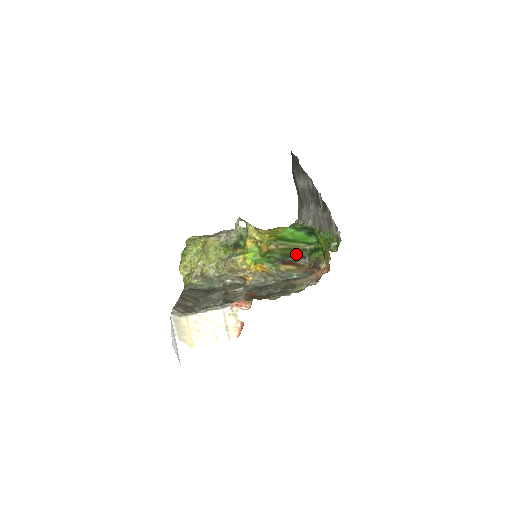
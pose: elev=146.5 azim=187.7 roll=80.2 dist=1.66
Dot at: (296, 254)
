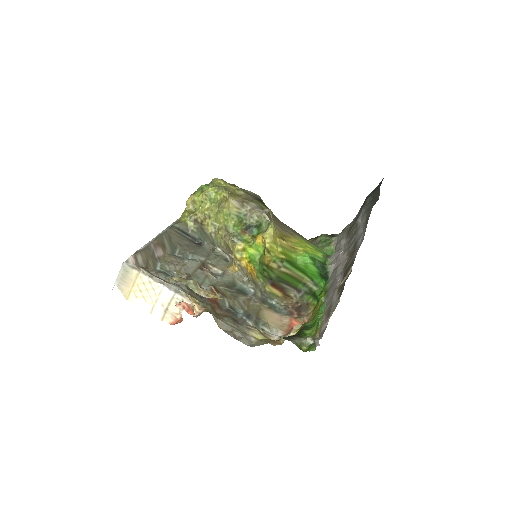
Dot at: (293, 283)
